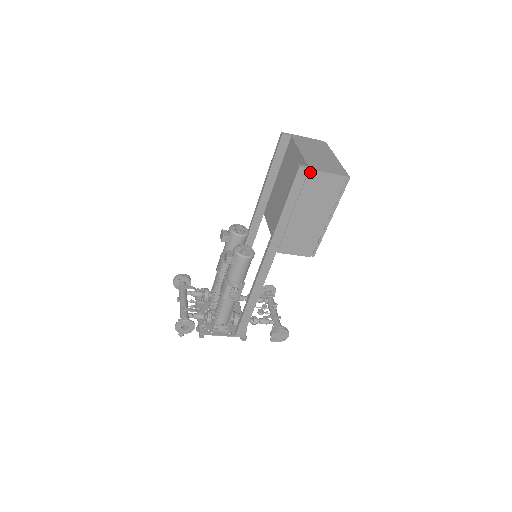
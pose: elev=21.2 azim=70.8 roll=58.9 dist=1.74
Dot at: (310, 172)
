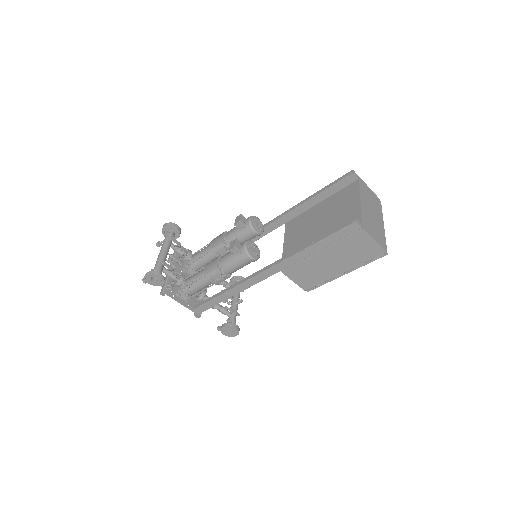
Dot at: (361, 231)
